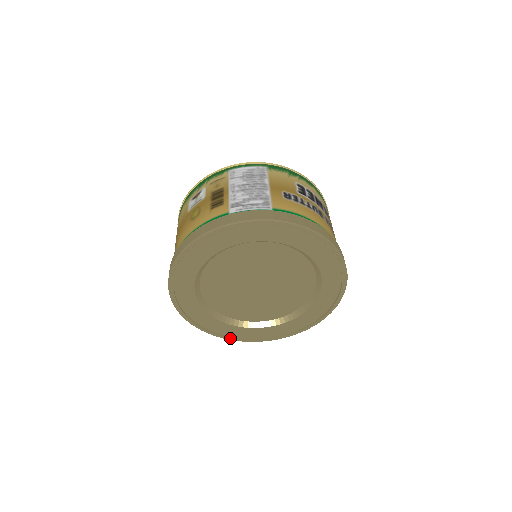
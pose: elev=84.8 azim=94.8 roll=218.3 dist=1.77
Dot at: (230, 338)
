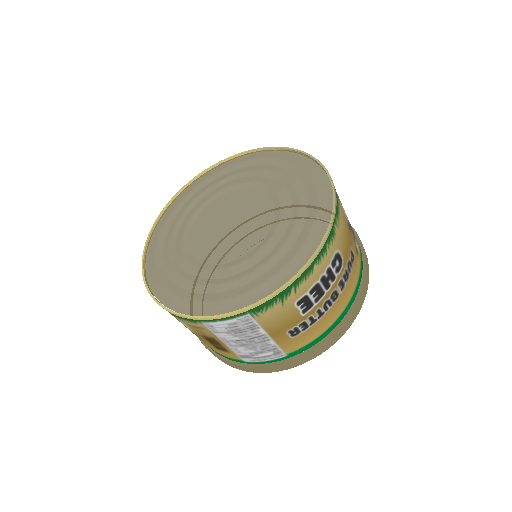
Dot at: occluded
